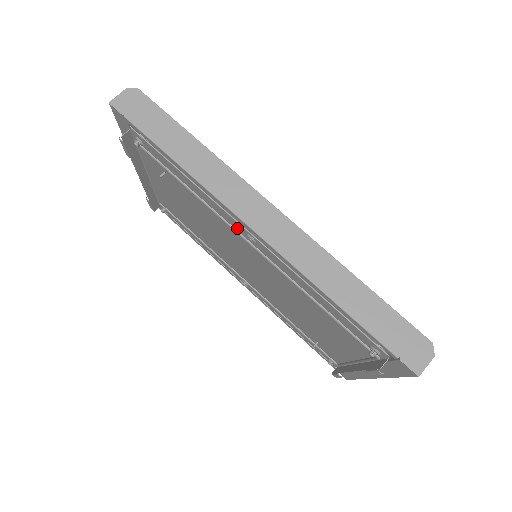
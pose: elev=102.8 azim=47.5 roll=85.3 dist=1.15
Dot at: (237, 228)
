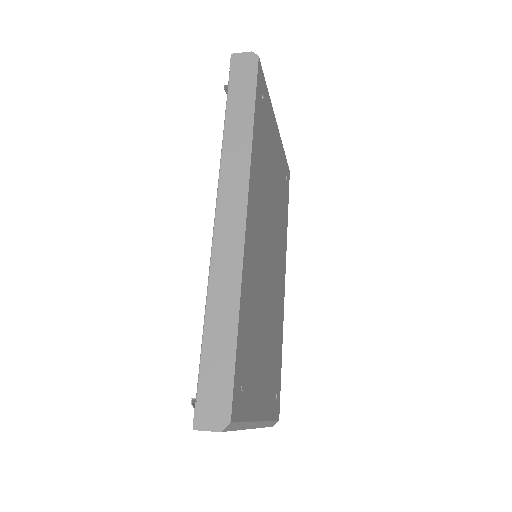
Dot at: occluded
